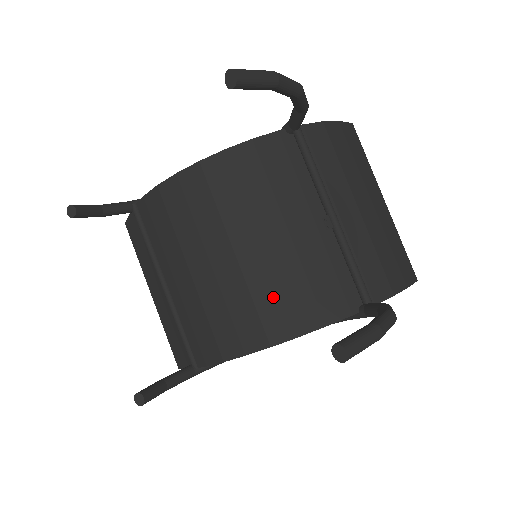
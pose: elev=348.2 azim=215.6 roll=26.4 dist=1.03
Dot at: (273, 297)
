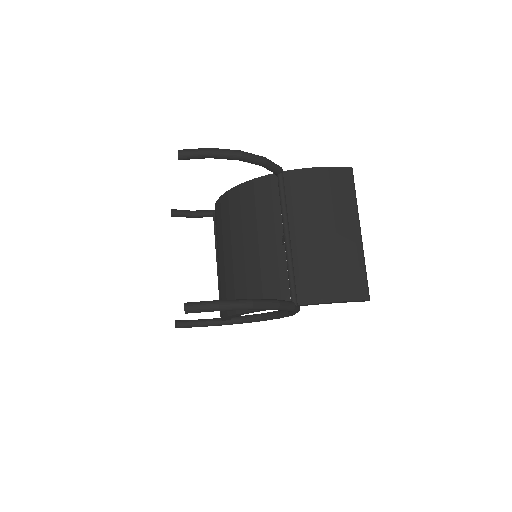
Dot at: (242, 283)
